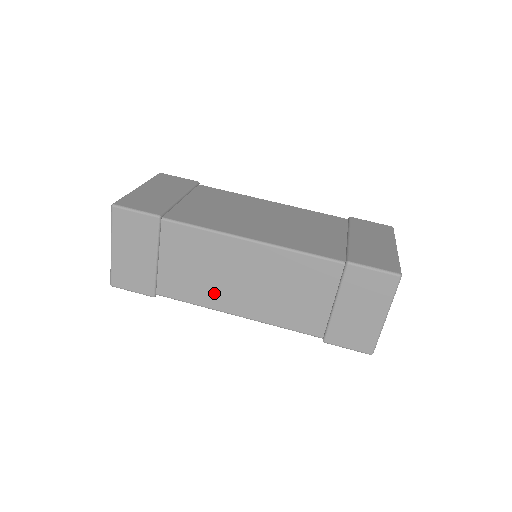
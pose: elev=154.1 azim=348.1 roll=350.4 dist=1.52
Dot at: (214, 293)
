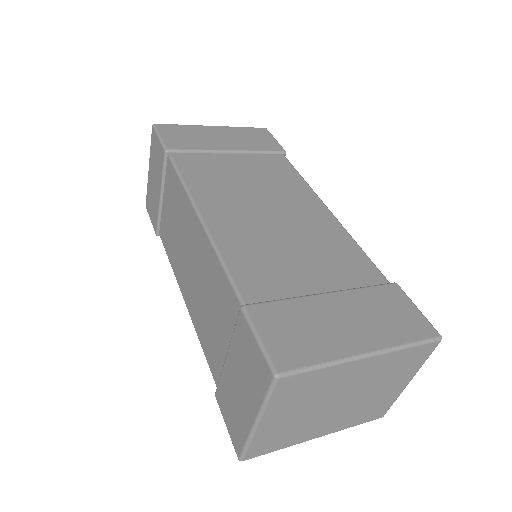
Dot at: (178, 260)
